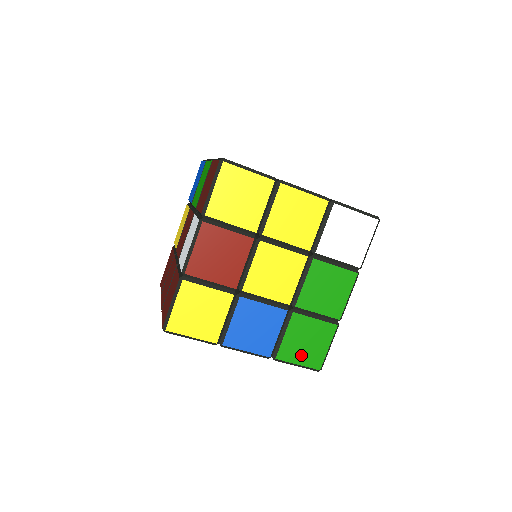
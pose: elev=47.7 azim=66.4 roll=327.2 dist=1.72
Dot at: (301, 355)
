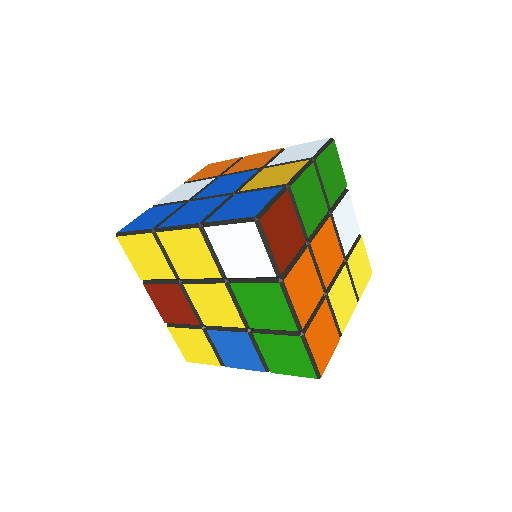
Dot at: (289, 367)
